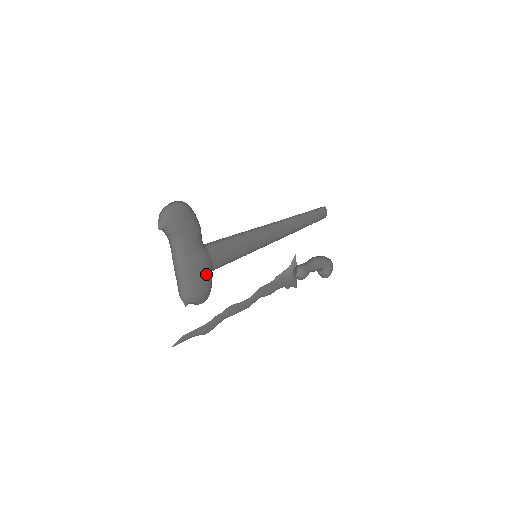
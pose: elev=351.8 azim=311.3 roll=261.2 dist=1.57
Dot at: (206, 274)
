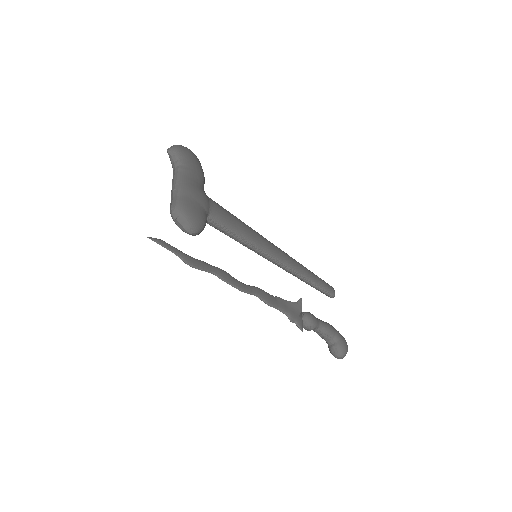
Dot at: (202, 206)
